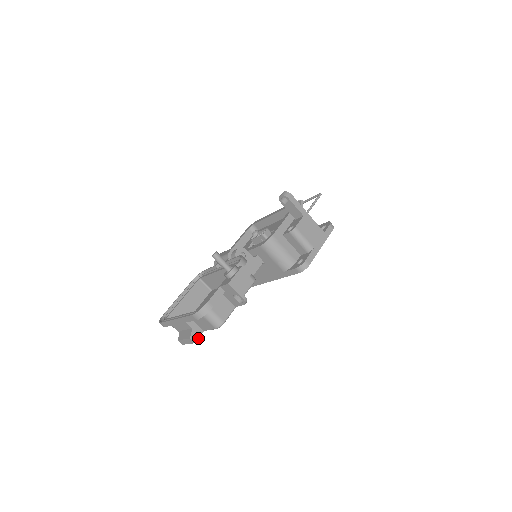
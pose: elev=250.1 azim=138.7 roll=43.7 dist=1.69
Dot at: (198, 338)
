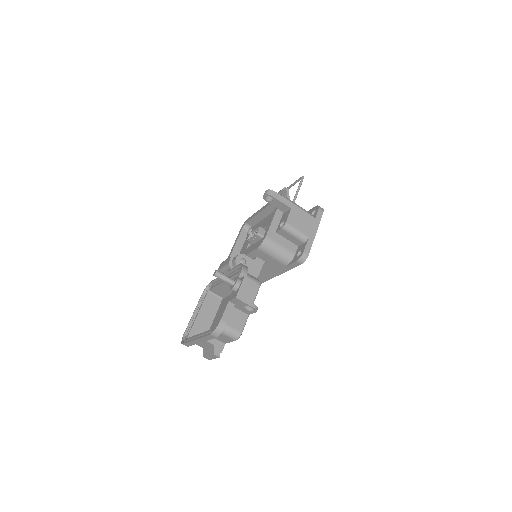
Dot at: (221, 352)
